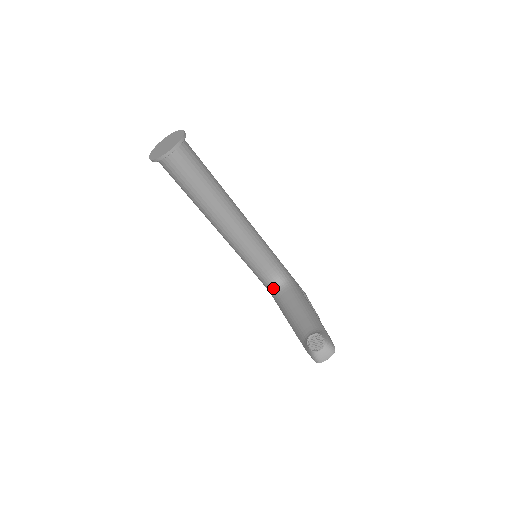
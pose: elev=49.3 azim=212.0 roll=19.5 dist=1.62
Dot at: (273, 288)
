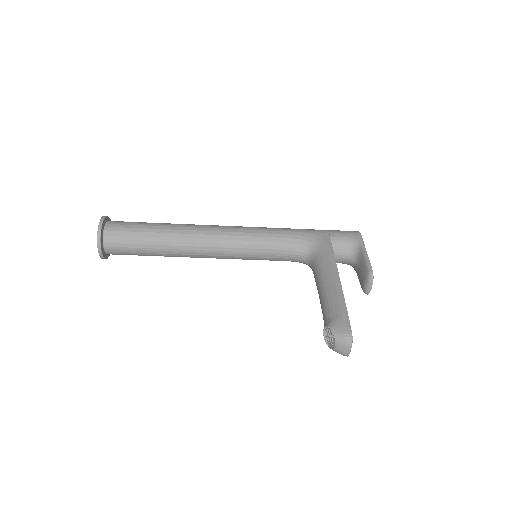
Dot at: occluded
